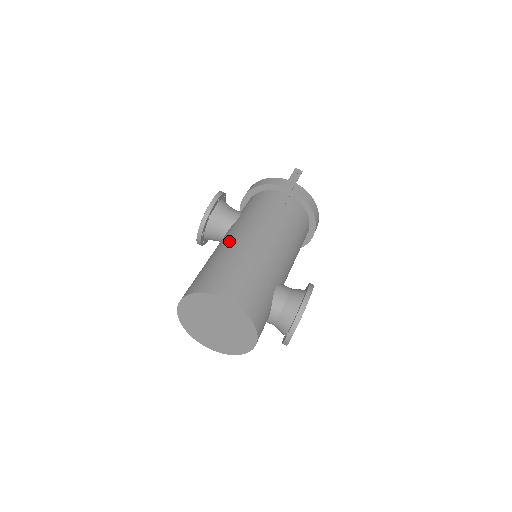
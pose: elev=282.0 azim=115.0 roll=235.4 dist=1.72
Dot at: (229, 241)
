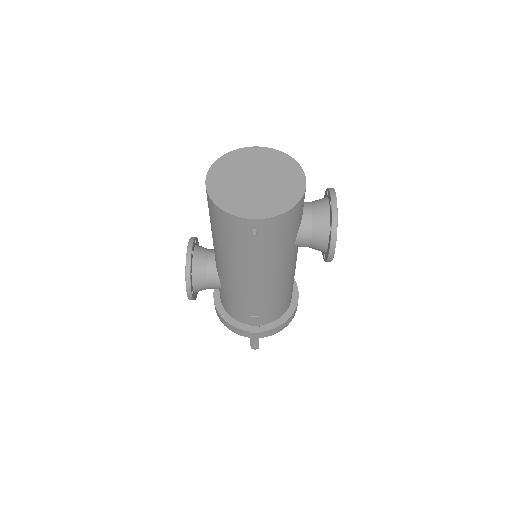
Dot at: occluded
